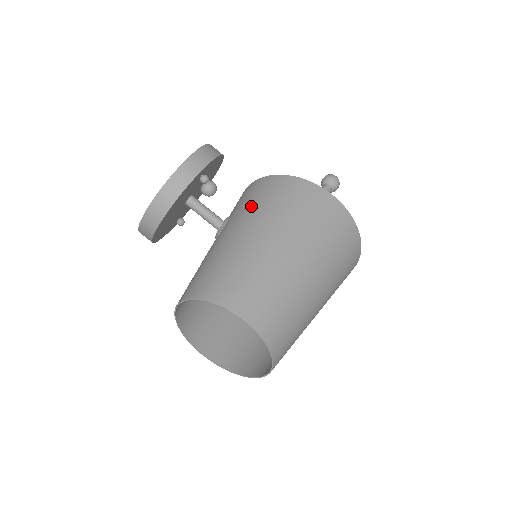
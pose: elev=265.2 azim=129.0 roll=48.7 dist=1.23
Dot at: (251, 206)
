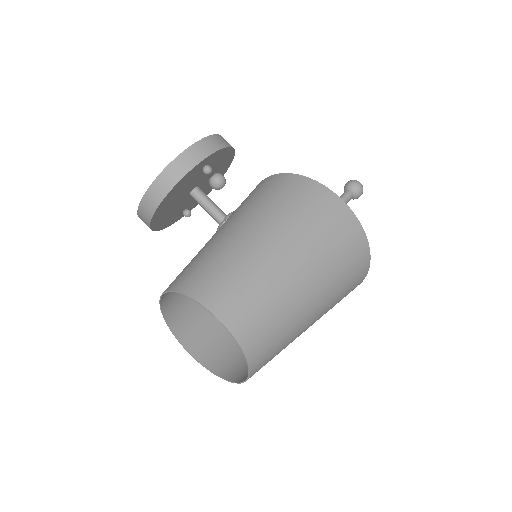
Dot at: (254, 203)
